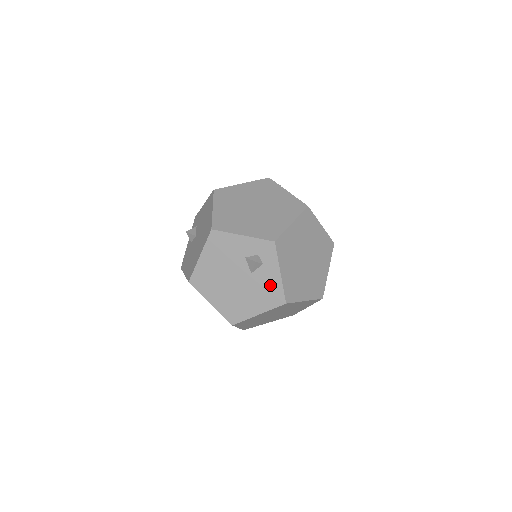
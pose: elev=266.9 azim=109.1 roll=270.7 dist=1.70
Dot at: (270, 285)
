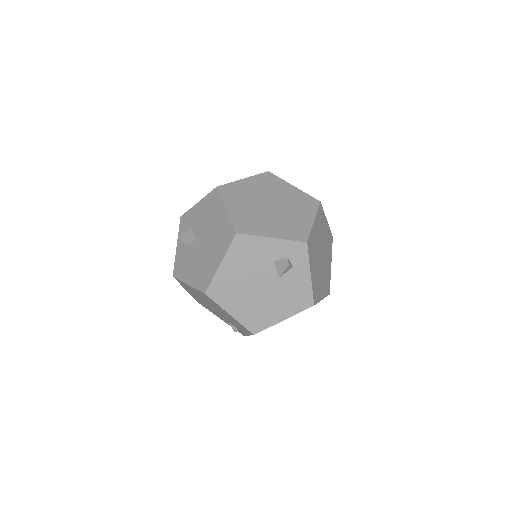
Dot at: (299, 288)
